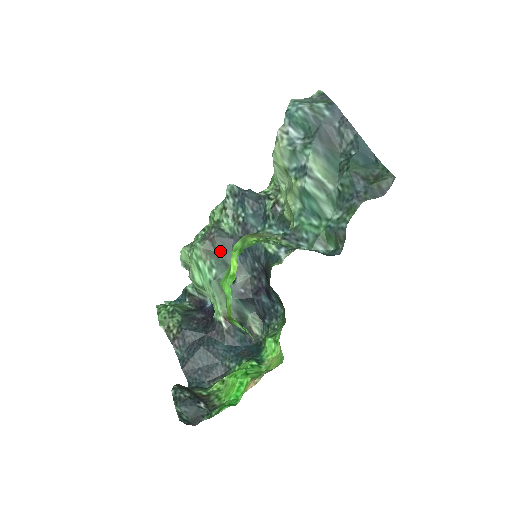
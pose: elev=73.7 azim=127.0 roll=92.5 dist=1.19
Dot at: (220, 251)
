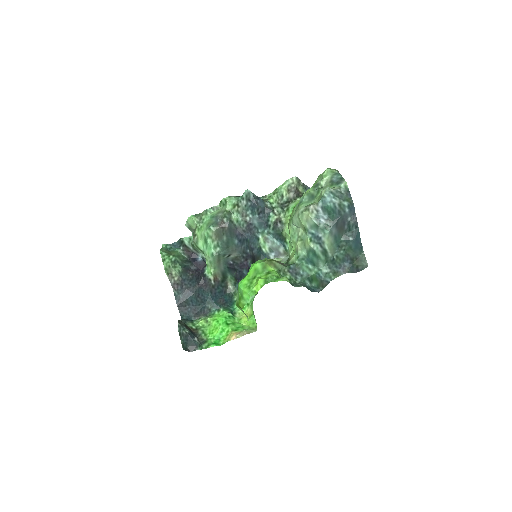
Dot at: (226, 236)
